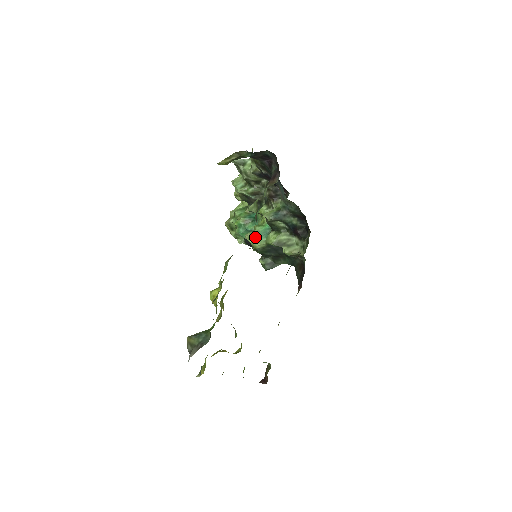
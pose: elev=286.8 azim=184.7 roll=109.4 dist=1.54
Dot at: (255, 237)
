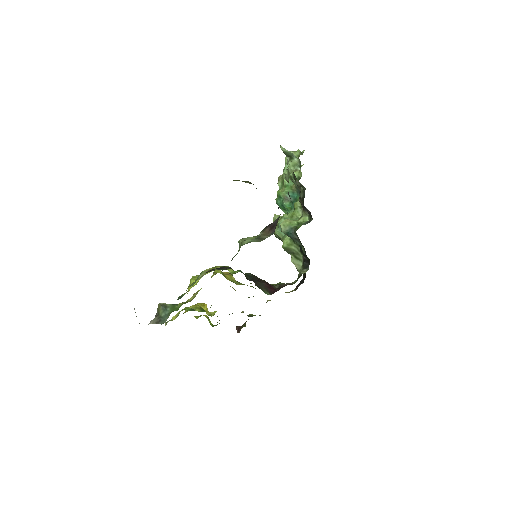
Dot at: (278, 226)
